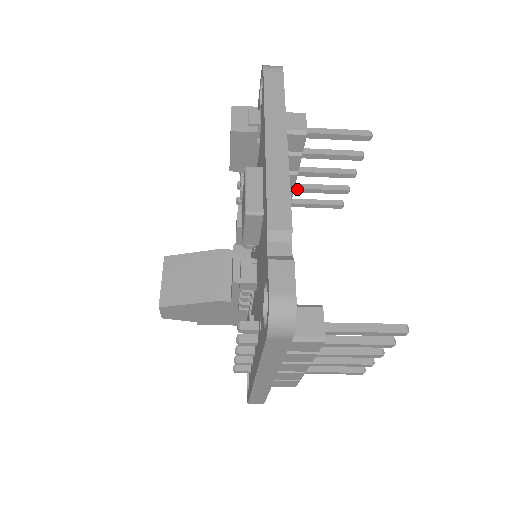
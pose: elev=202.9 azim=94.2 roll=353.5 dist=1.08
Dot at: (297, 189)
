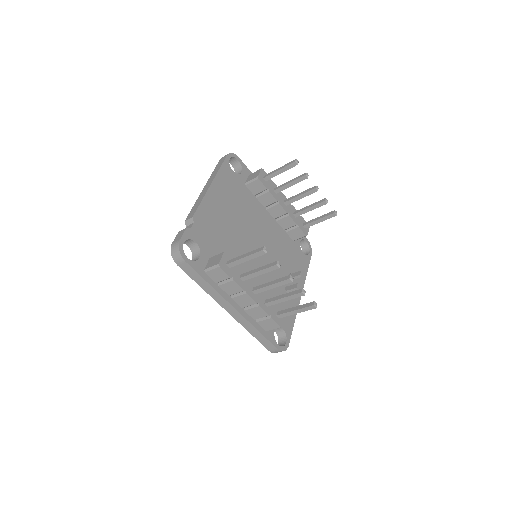
Dot at: (296, 214)
